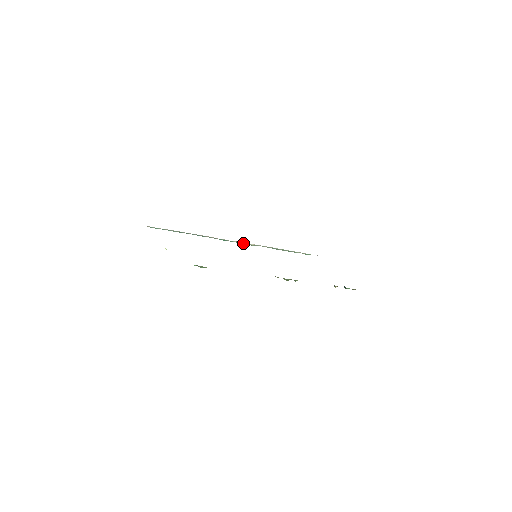
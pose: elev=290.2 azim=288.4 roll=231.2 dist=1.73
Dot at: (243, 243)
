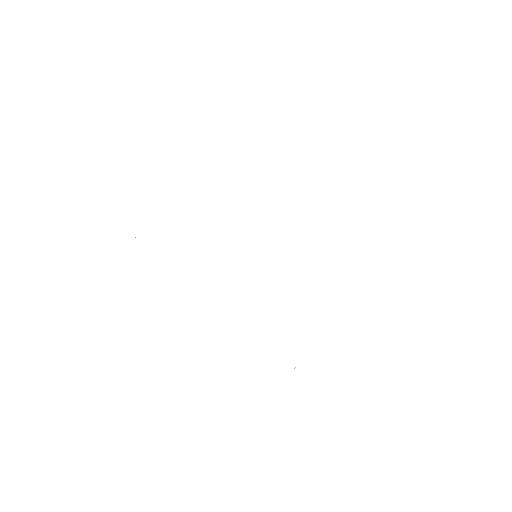
Dot at: occluded
